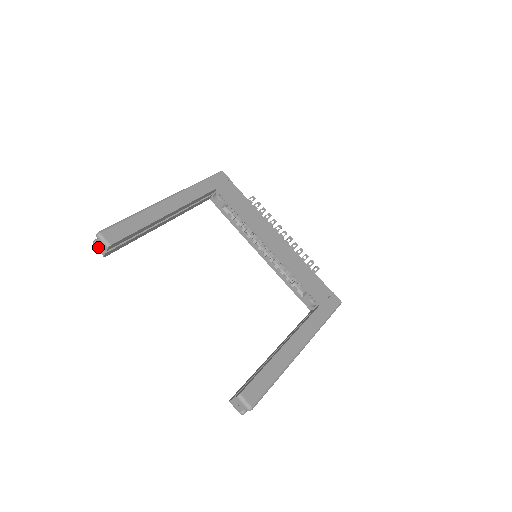
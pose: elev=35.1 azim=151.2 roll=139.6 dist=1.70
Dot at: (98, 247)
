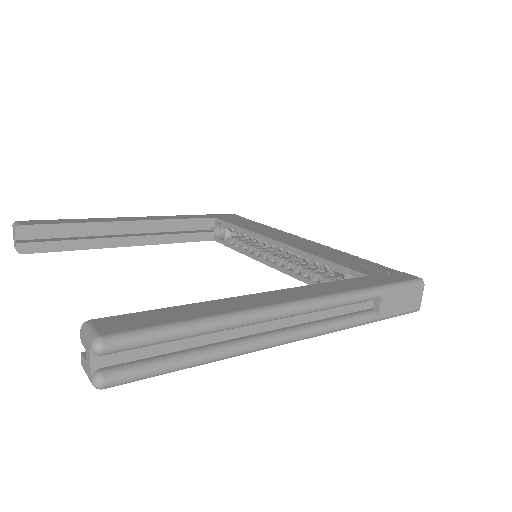
Dot at: (14, 242)
